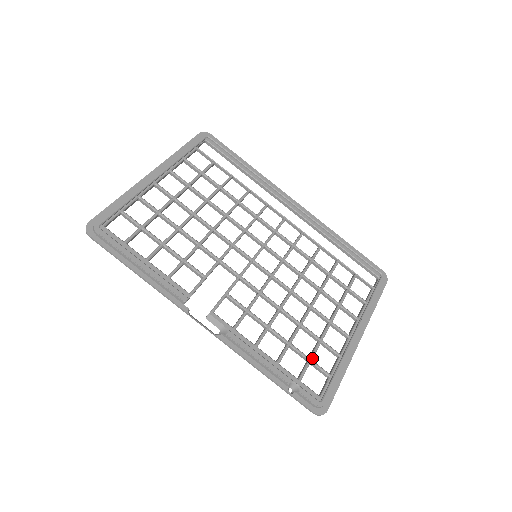
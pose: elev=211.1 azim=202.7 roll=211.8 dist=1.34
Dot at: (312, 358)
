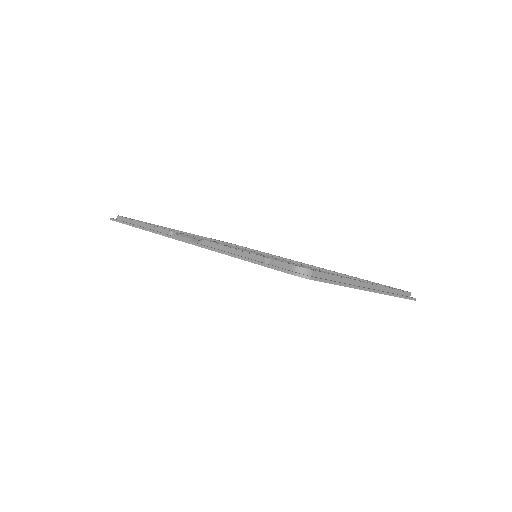
Dot at: occluded
